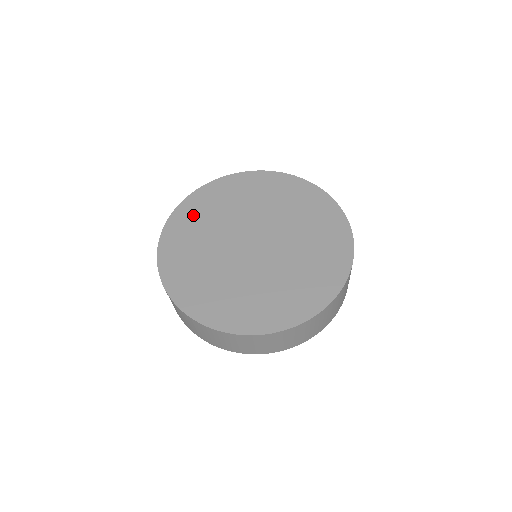
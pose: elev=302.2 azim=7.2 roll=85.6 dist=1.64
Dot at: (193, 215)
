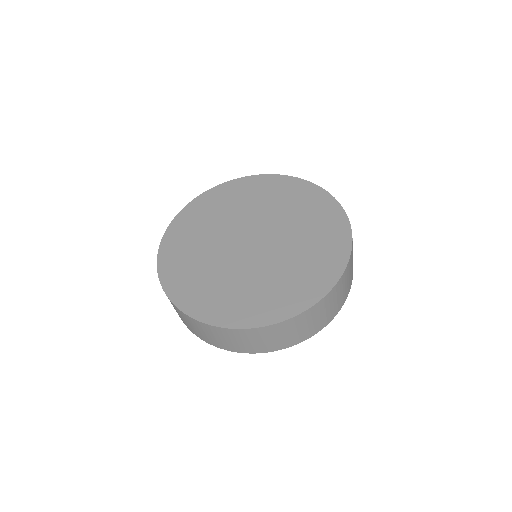
Dot at: (218, 200)
